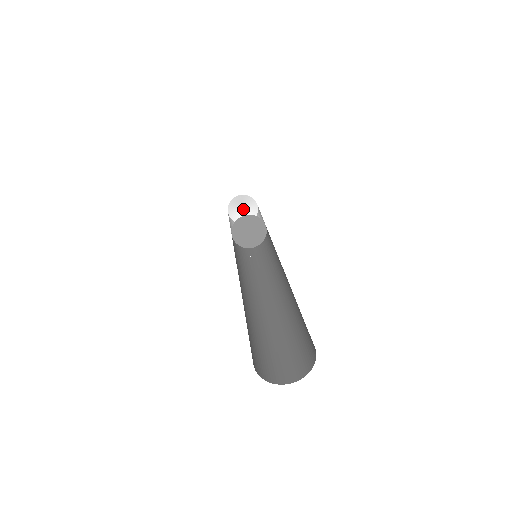
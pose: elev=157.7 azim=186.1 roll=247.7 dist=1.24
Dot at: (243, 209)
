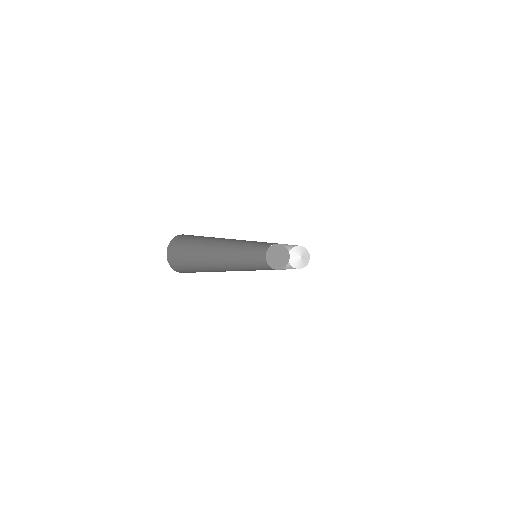
Dot at: (301, 259)
